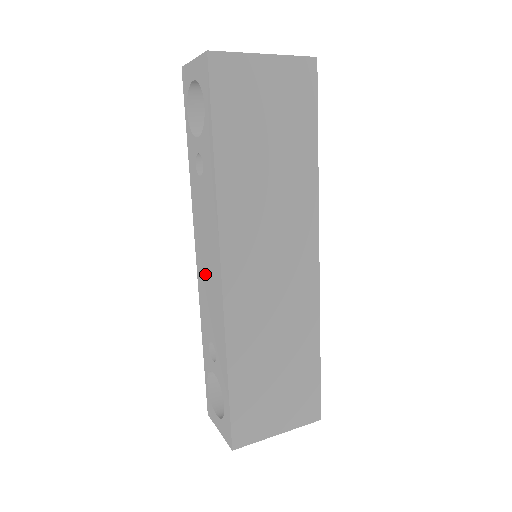
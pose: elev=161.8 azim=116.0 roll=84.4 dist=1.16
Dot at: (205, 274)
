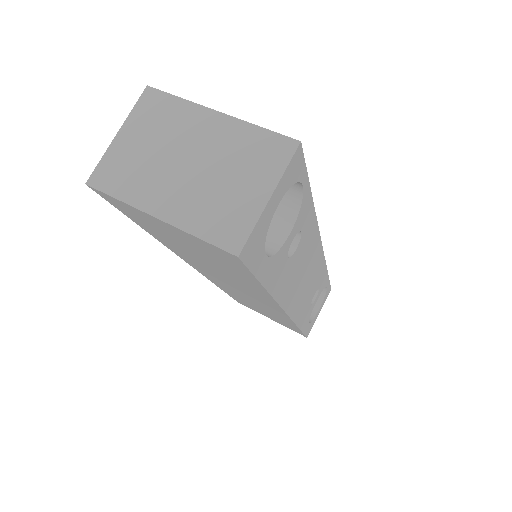
Dot at: occluded
